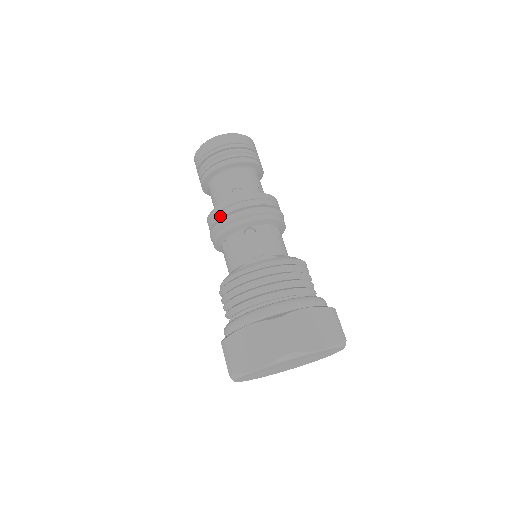
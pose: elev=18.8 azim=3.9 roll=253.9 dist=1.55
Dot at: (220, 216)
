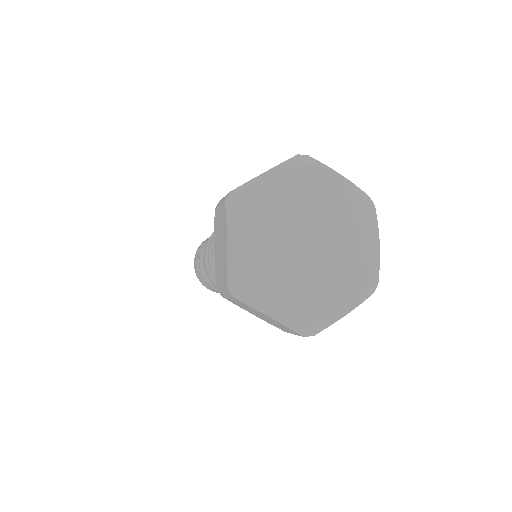
Dot at: (205, 264)
